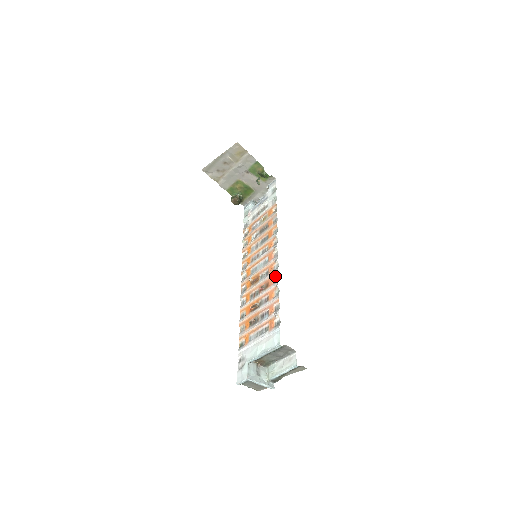
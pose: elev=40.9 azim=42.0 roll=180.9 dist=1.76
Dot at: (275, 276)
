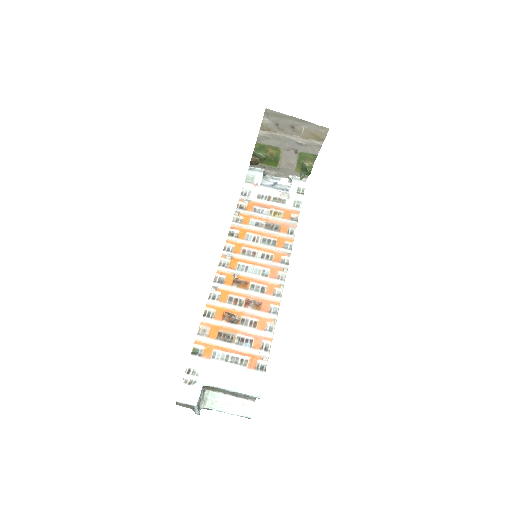
Dot at: (275, 304)
